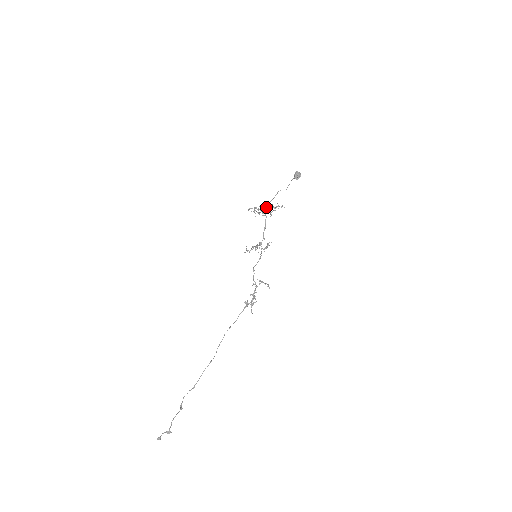
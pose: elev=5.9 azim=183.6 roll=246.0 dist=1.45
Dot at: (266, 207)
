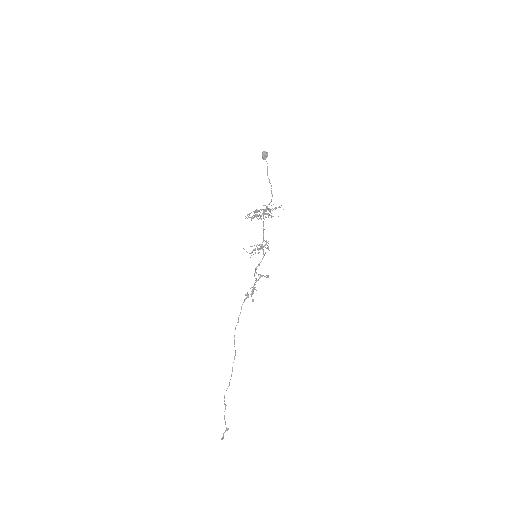
Dot at: (270, 215)
